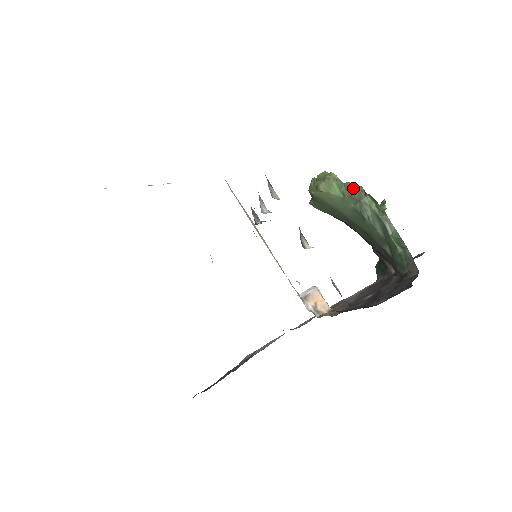
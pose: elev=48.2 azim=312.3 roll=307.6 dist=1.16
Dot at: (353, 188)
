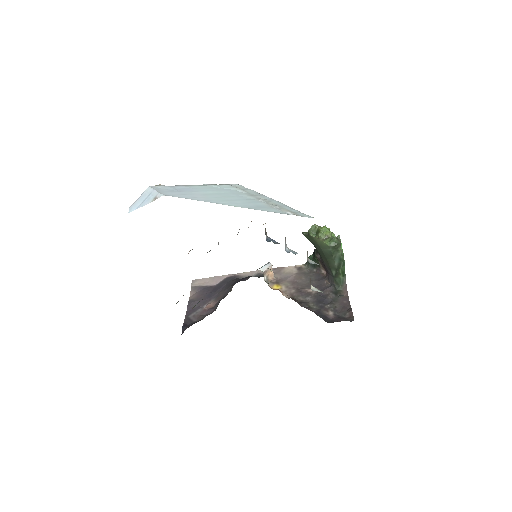
Dot at: (338, 243)
